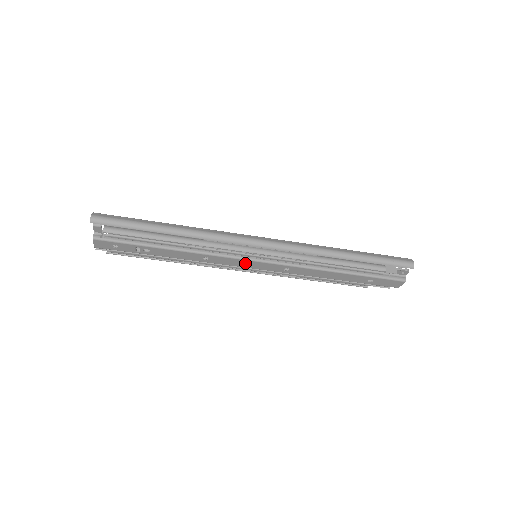
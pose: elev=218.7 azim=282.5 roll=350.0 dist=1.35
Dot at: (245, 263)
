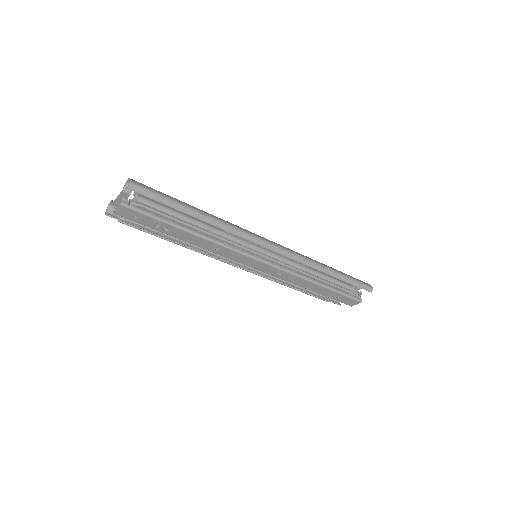
Dot at: (248, 260)
